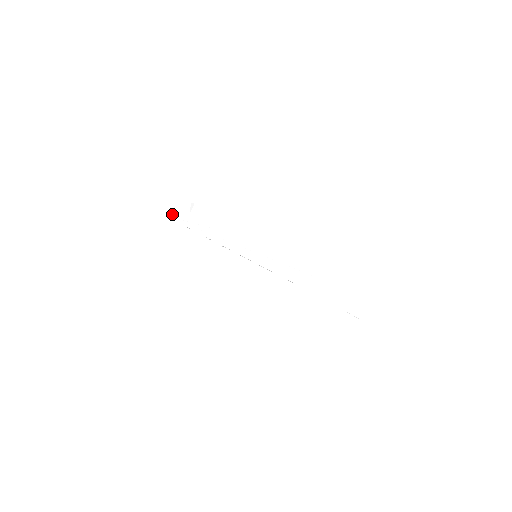
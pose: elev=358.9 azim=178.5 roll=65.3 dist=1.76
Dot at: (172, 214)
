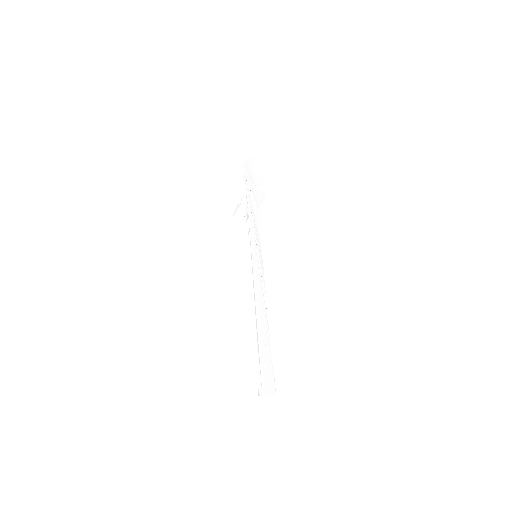
Dot at: (249, 175)
